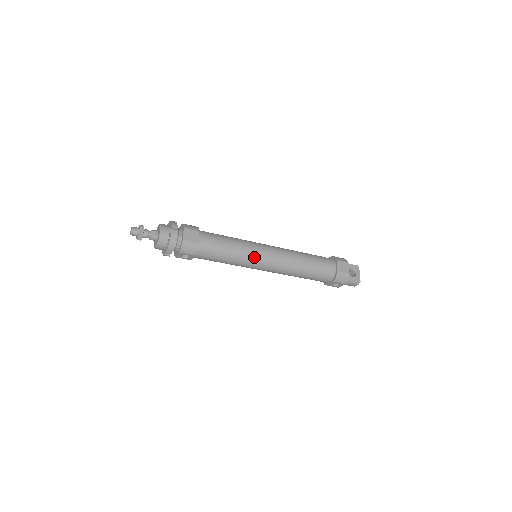
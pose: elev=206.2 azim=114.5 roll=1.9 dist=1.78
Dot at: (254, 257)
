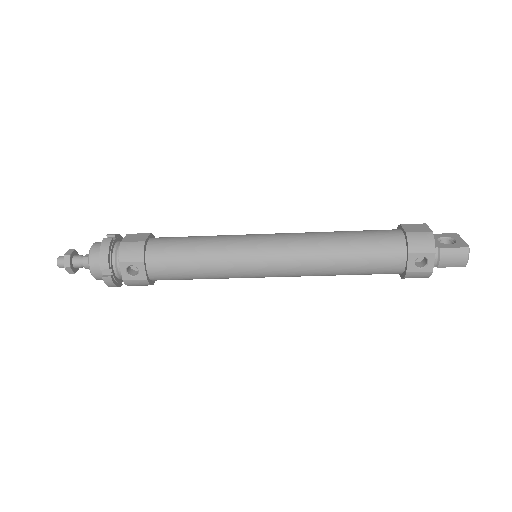
Dot at: (242, 245)
